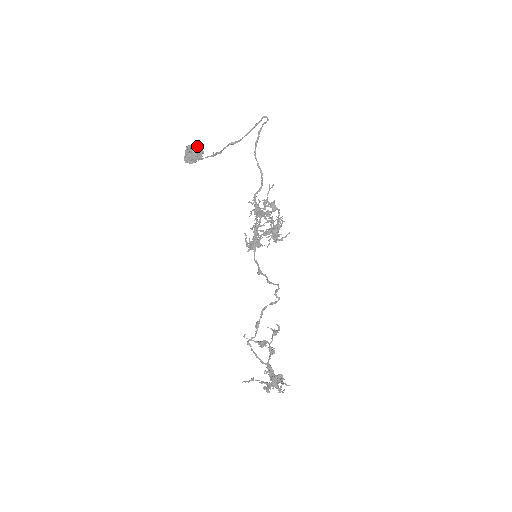
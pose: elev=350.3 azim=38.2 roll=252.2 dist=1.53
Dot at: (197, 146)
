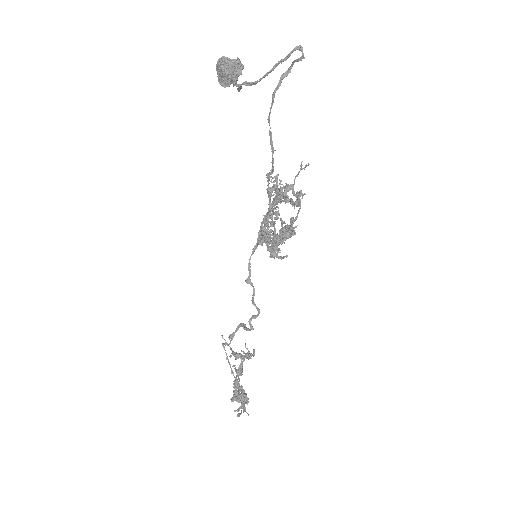
Dot at: (233, 61)
